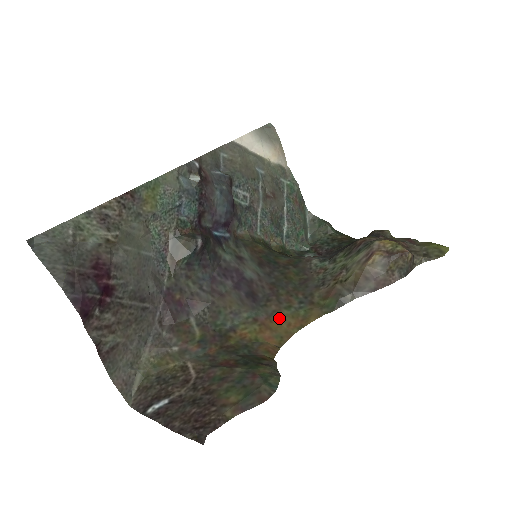
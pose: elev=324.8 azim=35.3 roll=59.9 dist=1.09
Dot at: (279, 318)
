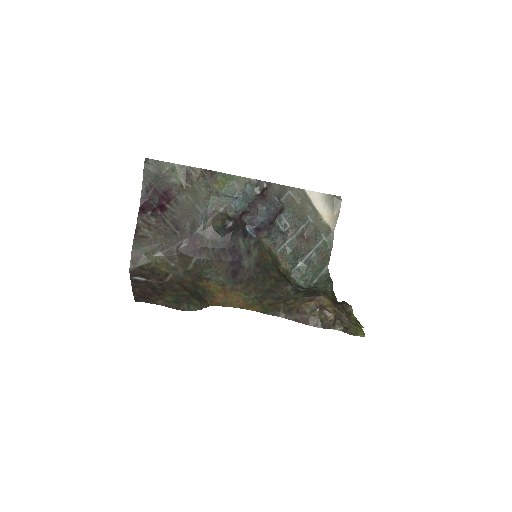
Dot at: (236, 294)
